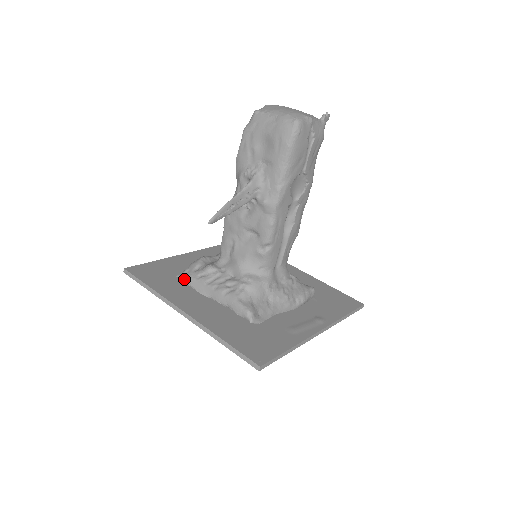
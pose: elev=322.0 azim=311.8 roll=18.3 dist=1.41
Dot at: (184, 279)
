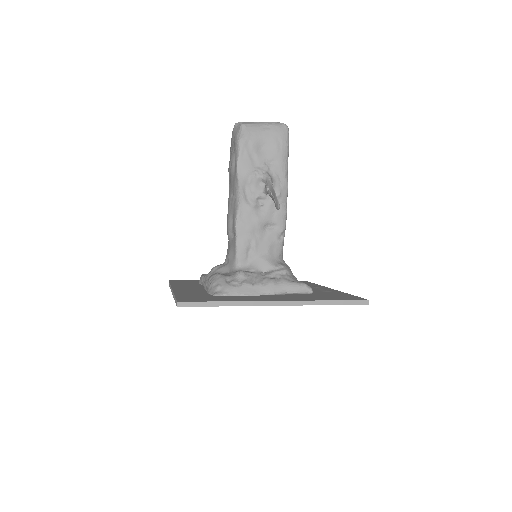
Dot at: (226, 293)
